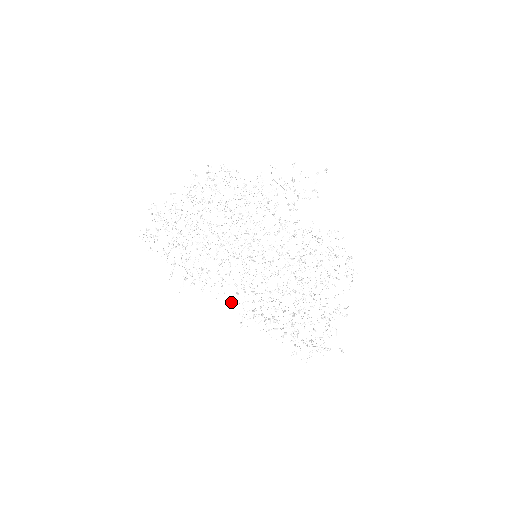
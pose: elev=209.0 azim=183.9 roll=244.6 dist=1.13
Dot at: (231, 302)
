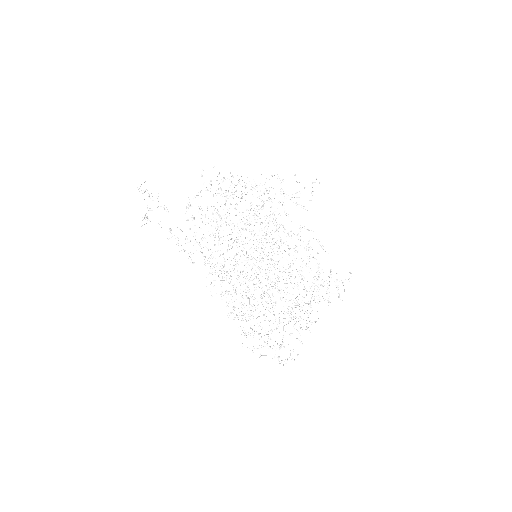
Dot at: occluded
